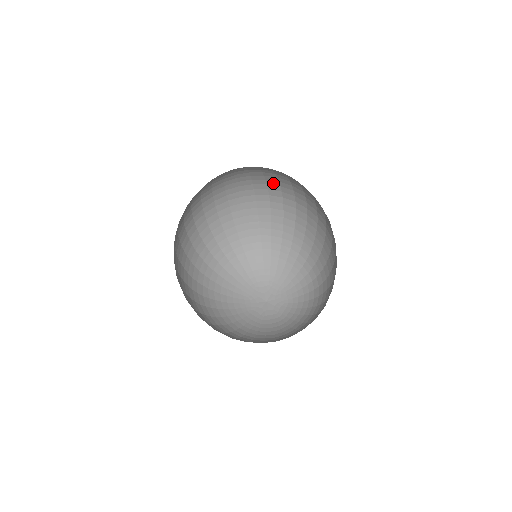
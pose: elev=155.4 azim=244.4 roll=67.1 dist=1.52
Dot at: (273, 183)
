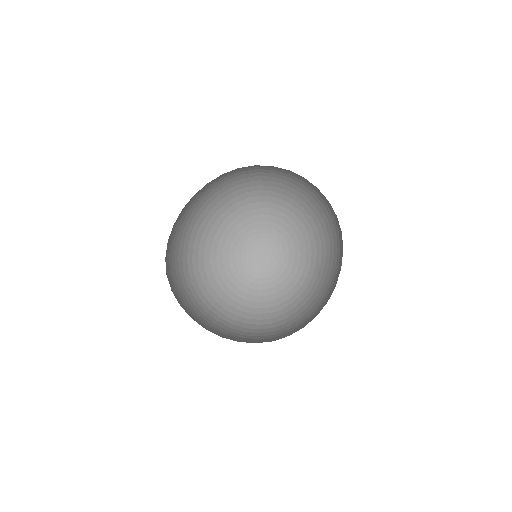
Dot at: occluded
